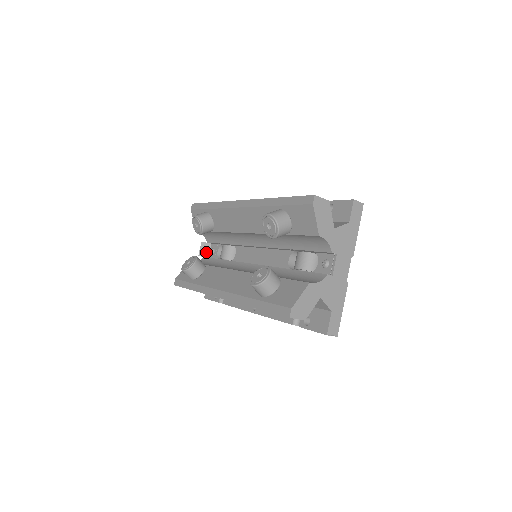
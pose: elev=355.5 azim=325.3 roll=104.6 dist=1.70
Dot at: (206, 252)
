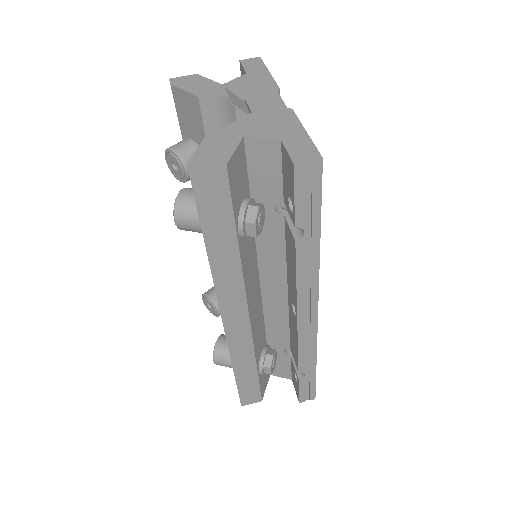
Dot at: occluded
